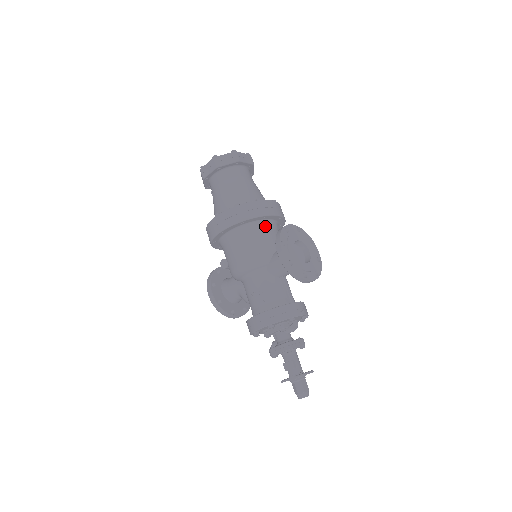
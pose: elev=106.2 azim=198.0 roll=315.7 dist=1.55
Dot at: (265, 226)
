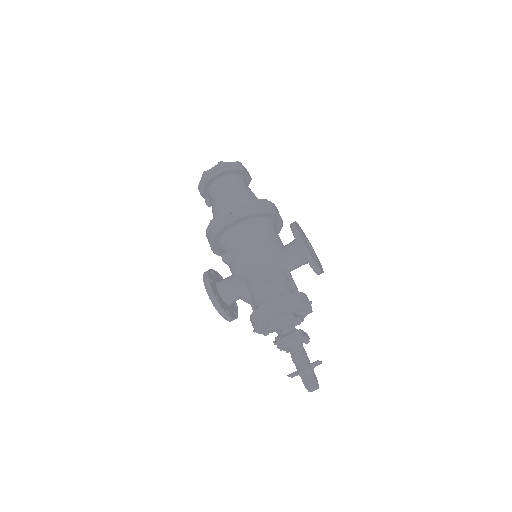
Dot at: (271, 225)
